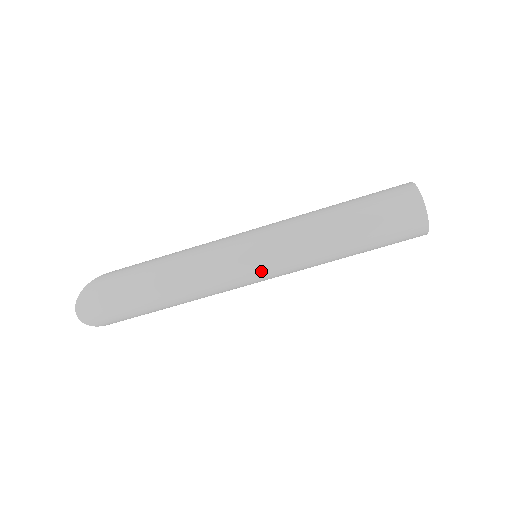
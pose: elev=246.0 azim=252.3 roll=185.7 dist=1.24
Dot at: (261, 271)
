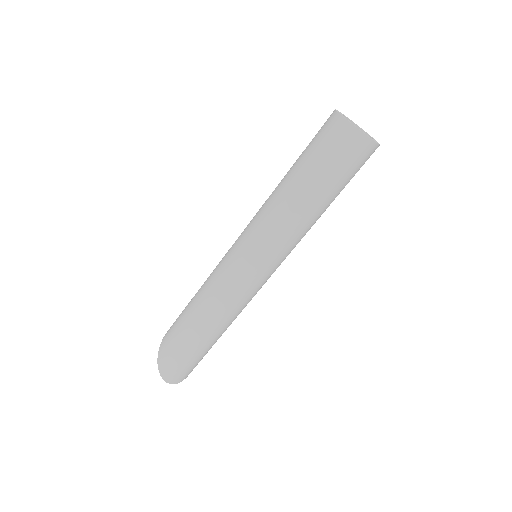
Dot at: (270, 271)
